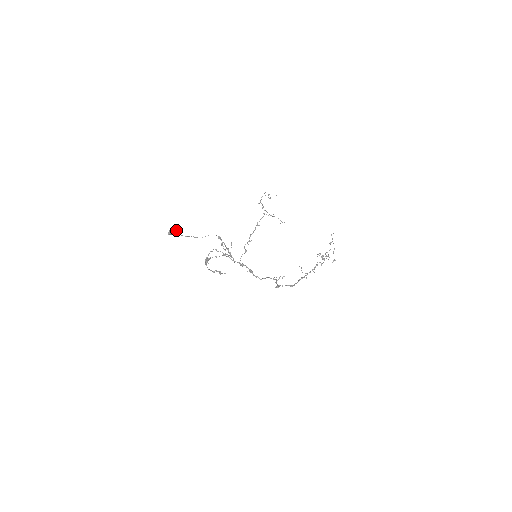
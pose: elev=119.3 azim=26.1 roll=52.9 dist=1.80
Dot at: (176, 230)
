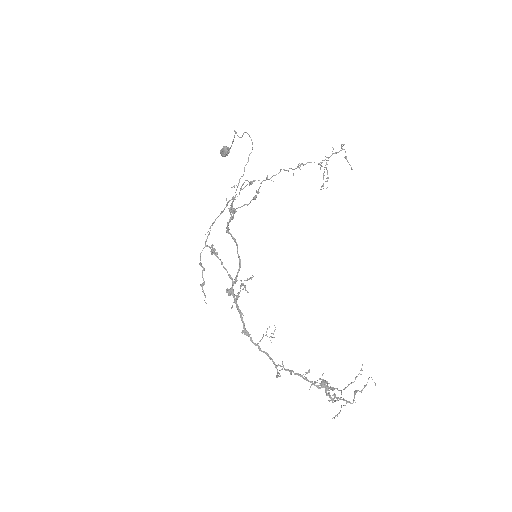
Dot at: occluded
